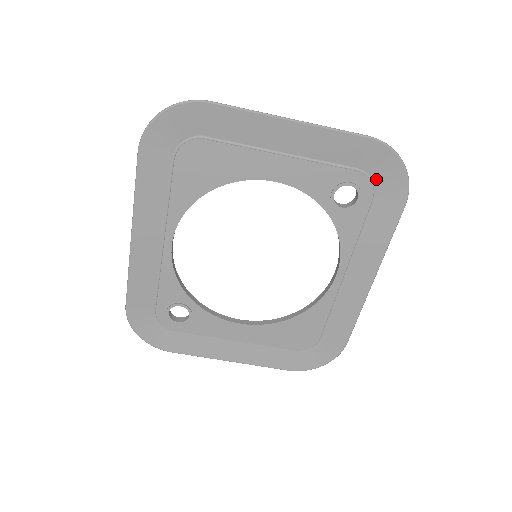
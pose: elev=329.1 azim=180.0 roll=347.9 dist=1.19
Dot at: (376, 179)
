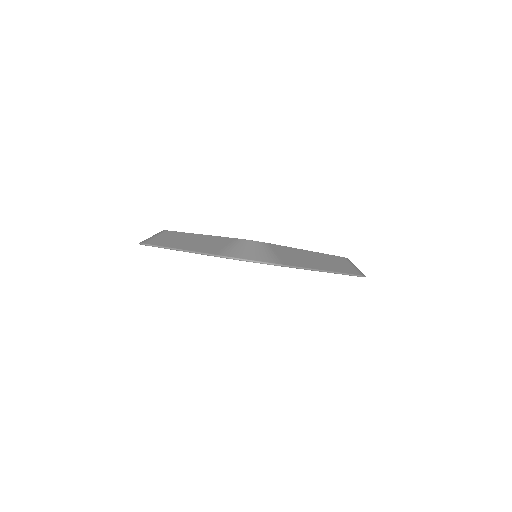
Dot at: occluded
